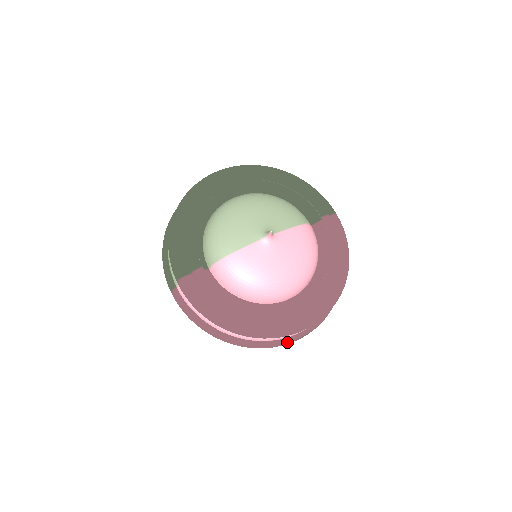
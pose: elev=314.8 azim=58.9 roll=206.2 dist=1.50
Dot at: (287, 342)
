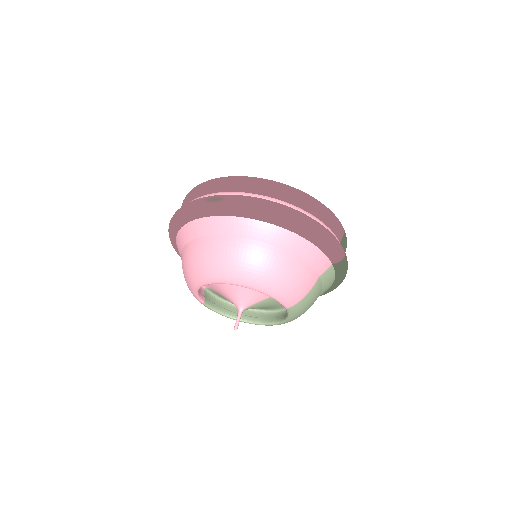
Dot at: (202, 199)
